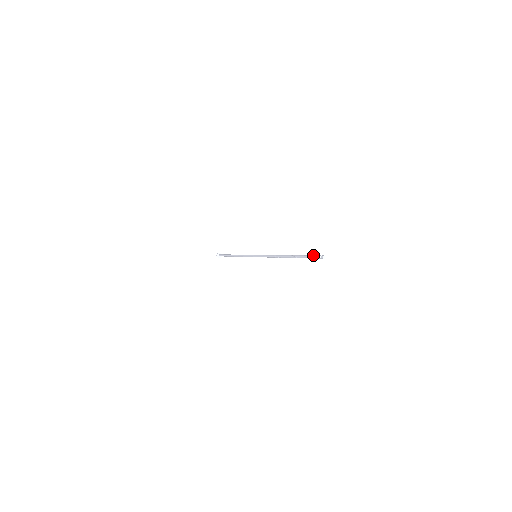
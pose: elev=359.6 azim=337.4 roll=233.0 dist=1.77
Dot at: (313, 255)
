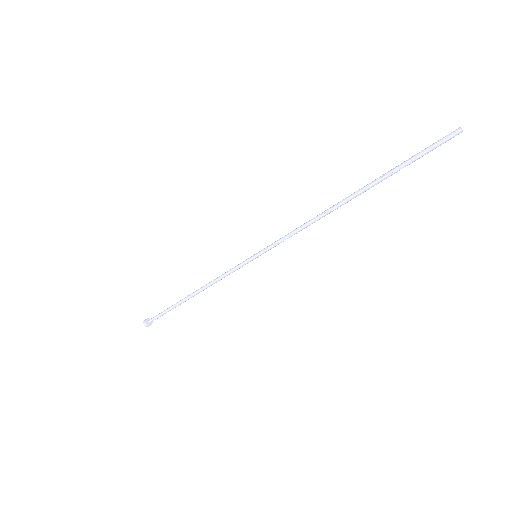
Dot at: (429, 148)
